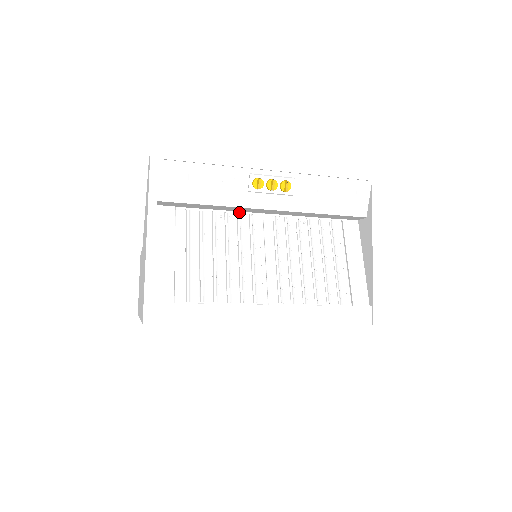
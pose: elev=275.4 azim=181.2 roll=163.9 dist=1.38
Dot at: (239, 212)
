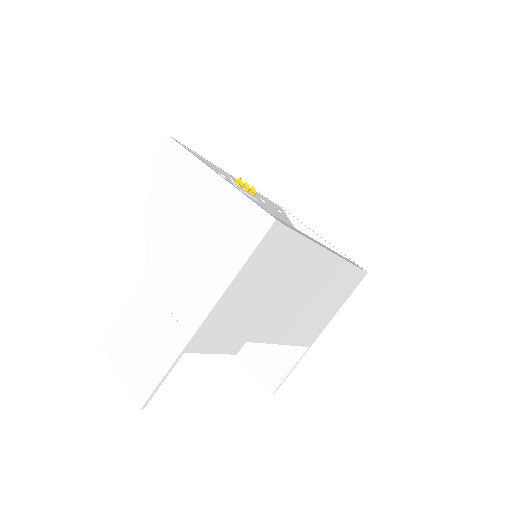
Dot at: occluded
